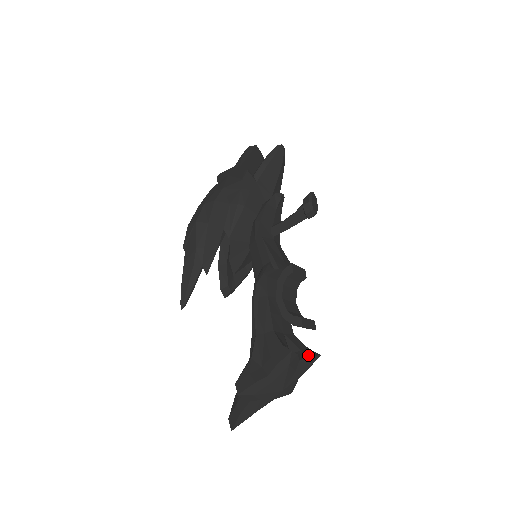
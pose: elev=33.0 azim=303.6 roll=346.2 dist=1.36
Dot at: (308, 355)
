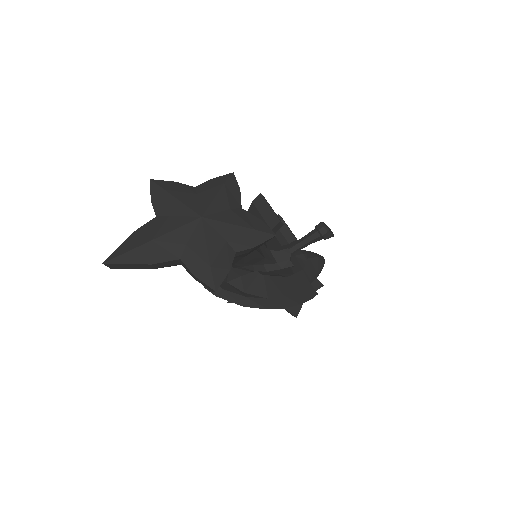
Dot at: (257, 220)
